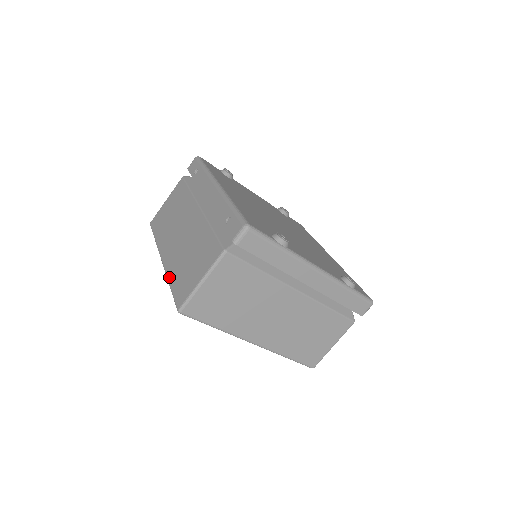
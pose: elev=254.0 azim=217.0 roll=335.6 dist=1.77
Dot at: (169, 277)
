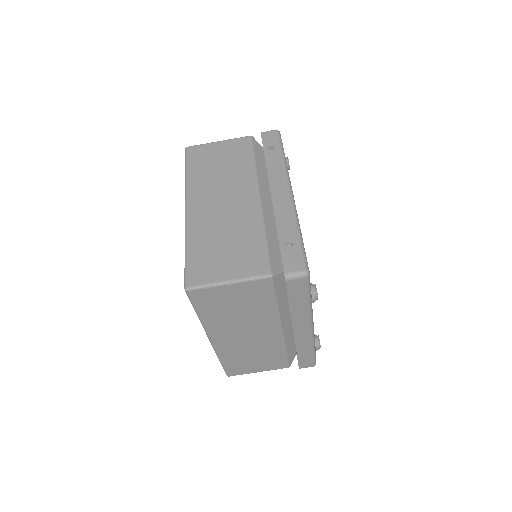
Dot at: (189, 238)
